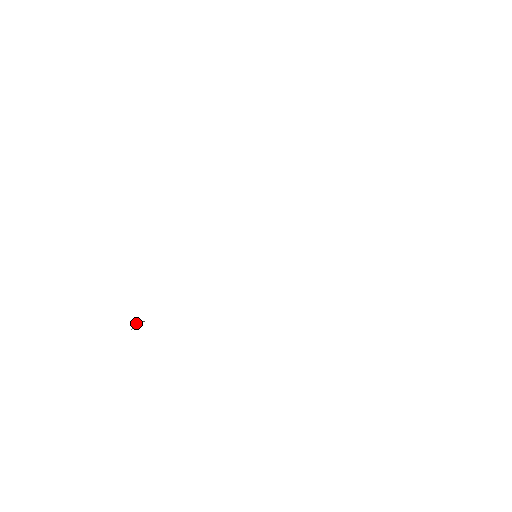
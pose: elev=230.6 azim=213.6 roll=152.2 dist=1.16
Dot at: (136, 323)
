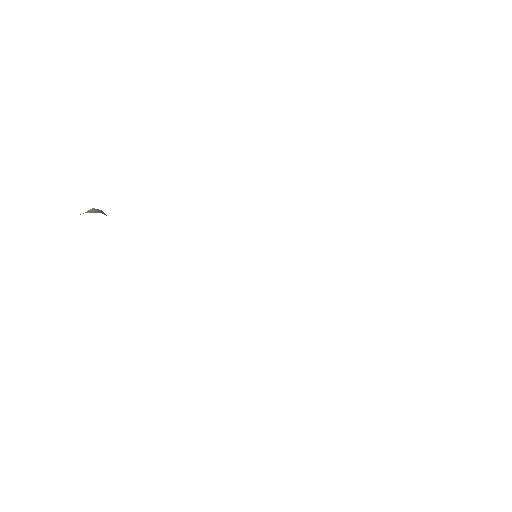
Dot at: (98, 210)
